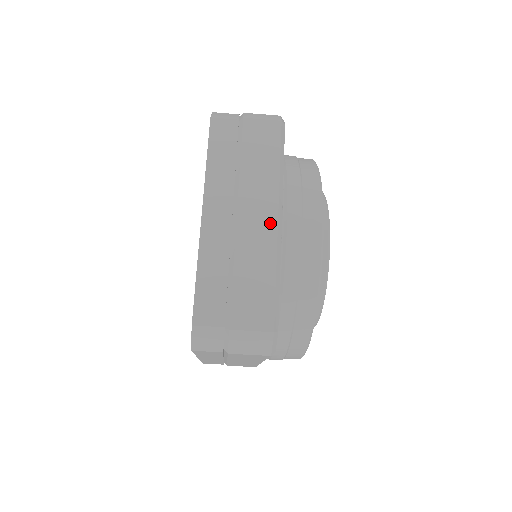
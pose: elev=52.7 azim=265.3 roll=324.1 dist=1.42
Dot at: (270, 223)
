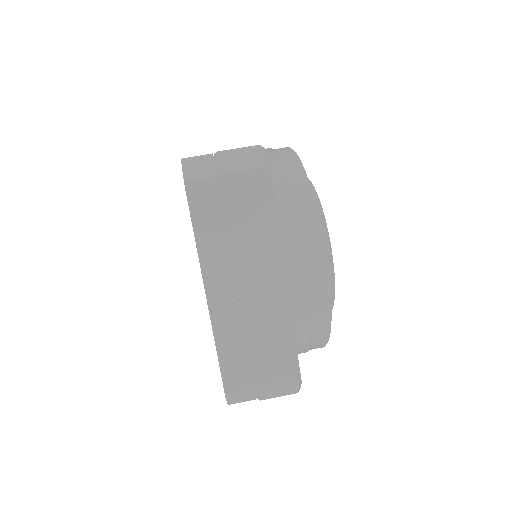
Dot at: occluded
